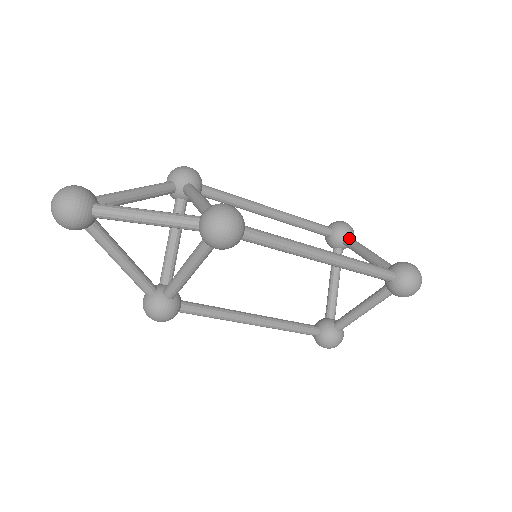
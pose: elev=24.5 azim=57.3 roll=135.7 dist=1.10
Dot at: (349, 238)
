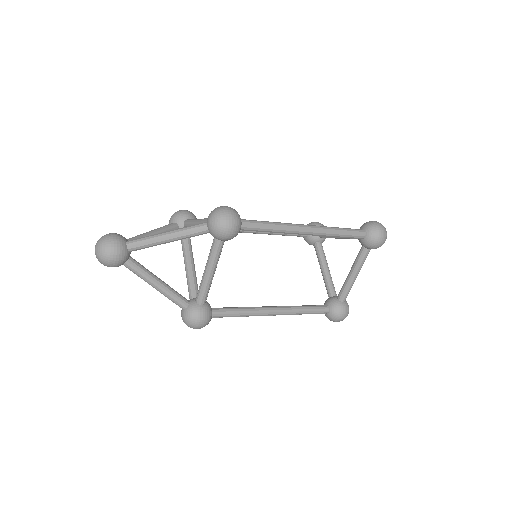
Dot at: occluded
